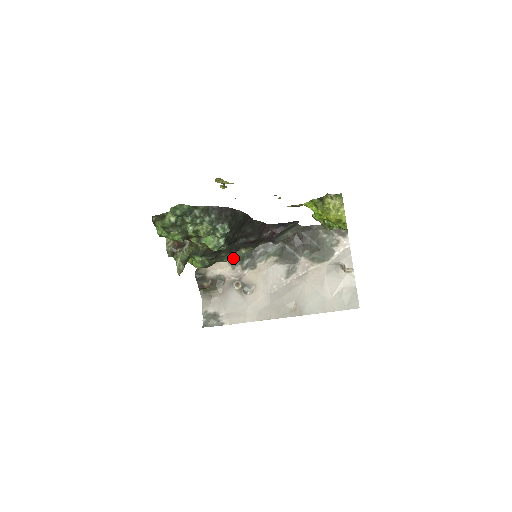
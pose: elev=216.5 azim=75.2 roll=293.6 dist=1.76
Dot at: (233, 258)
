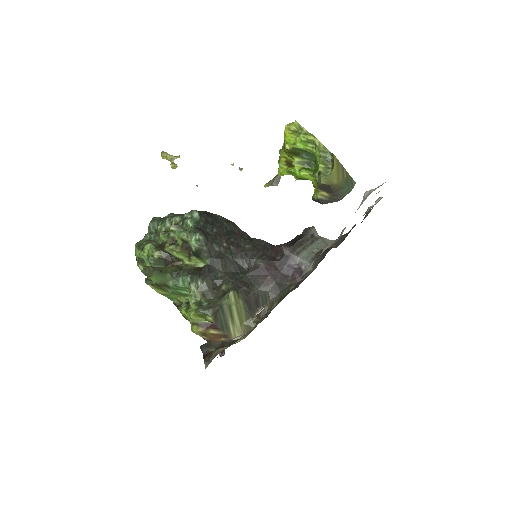
Dot at: (260, 322)
